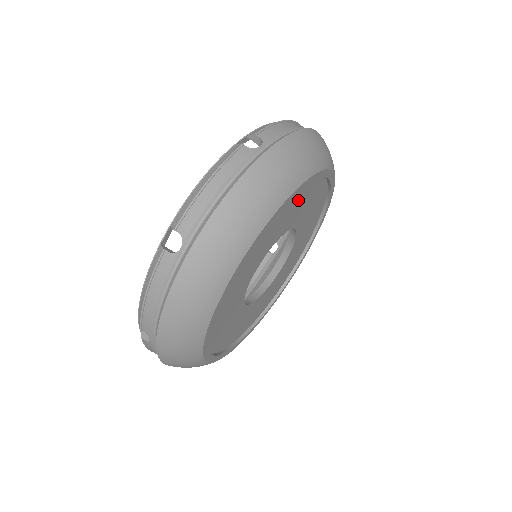
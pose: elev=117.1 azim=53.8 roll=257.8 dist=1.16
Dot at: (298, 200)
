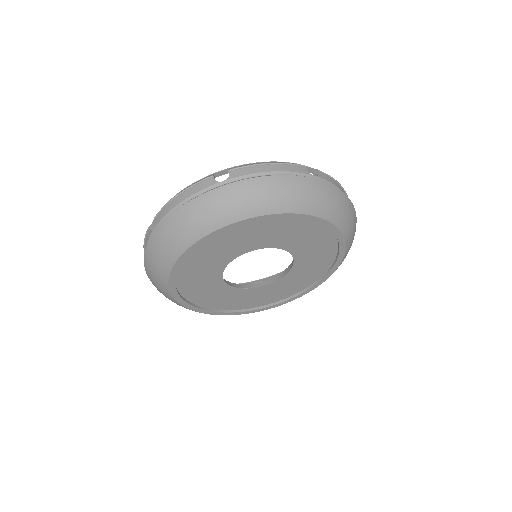
Dot at: (262, 229)
